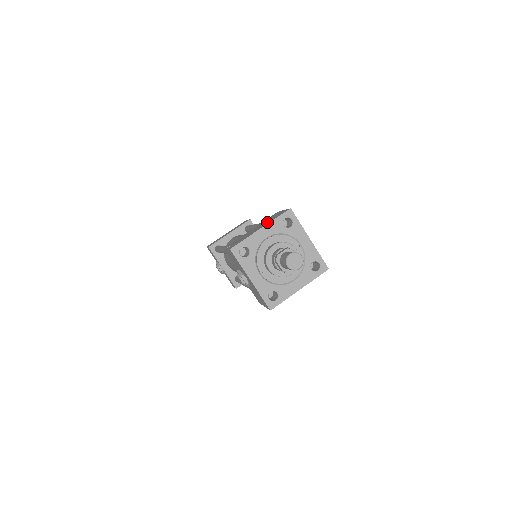
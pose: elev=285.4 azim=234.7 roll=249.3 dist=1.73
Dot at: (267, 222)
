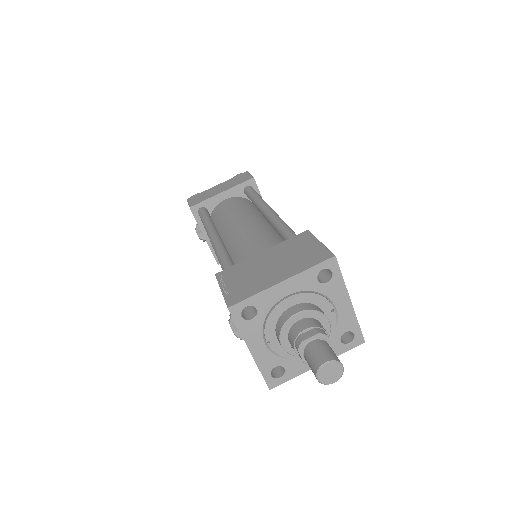
Dot at: (292, 265)
